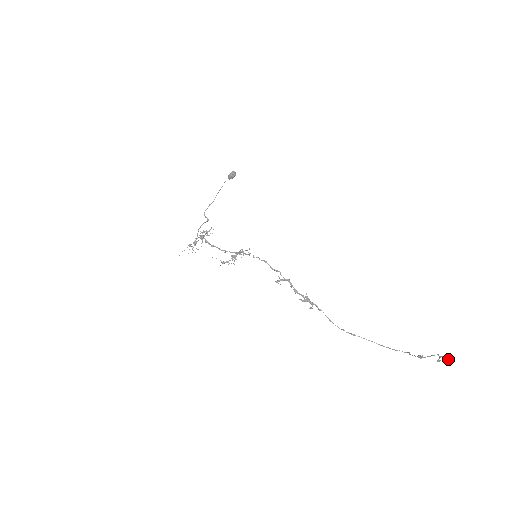
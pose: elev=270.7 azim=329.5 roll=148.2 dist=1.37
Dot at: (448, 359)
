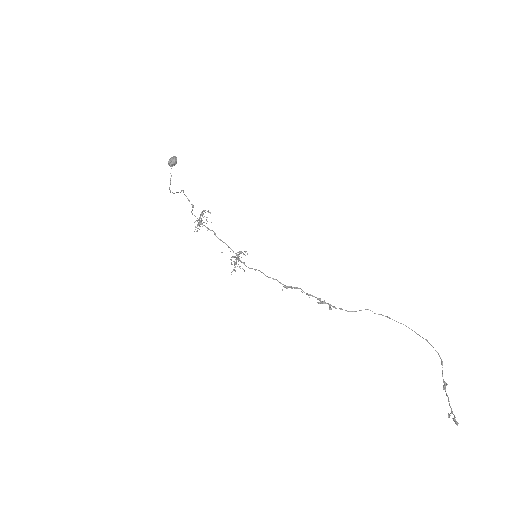
Dot at: occluded
